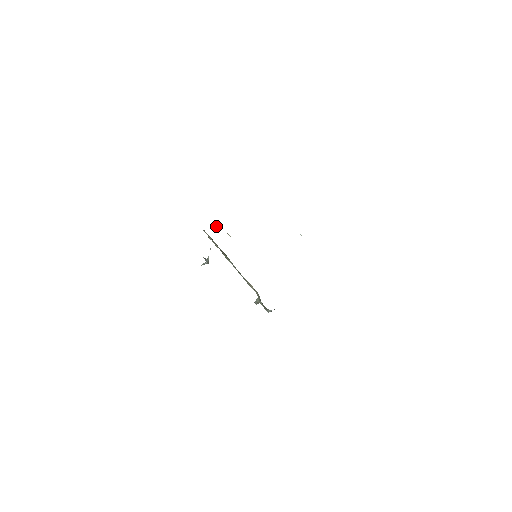
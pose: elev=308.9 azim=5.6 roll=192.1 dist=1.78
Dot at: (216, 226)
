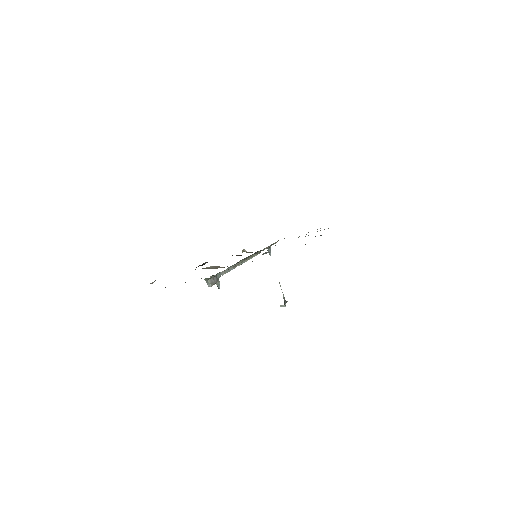
Dot at: (269, 249)
